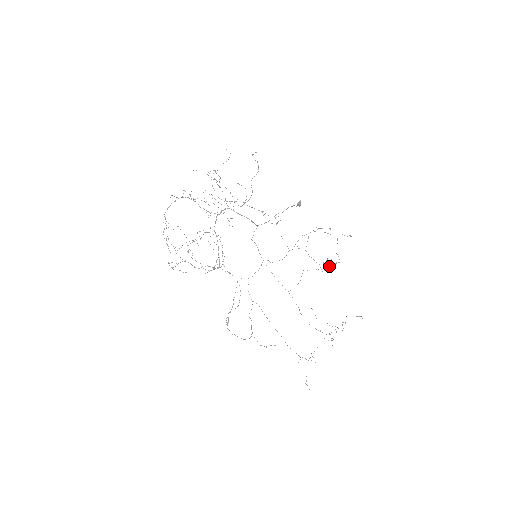
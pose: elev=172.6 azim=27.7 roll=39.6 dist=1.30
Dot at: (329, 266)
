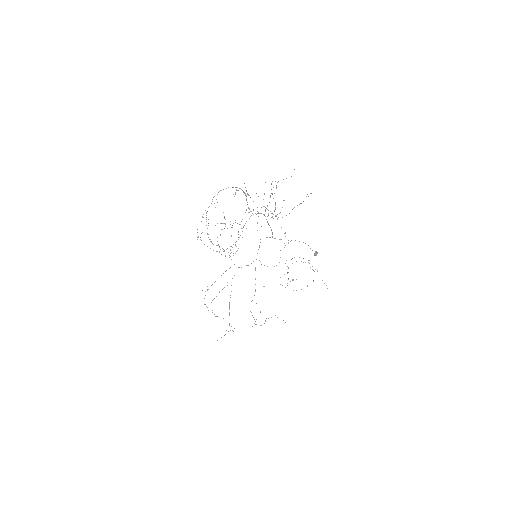
Dot at: (296, 290)
